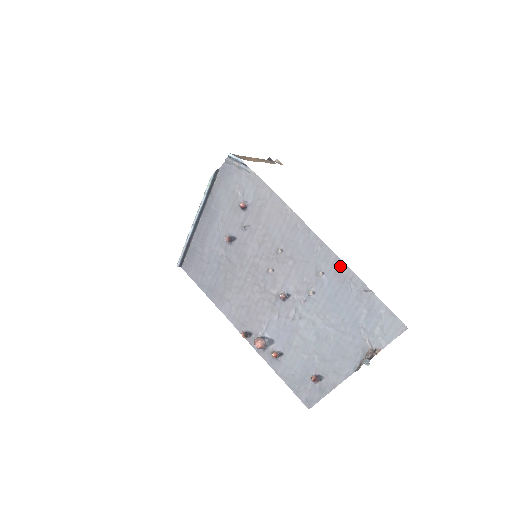
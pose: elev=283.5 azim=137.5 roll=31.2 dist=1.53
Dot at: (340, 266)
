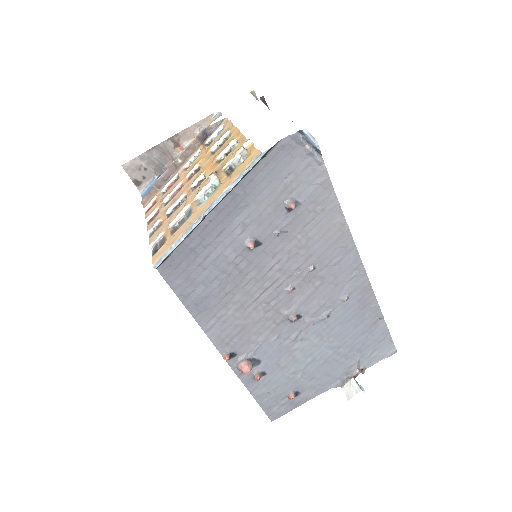
Dot at: (368, 293)
